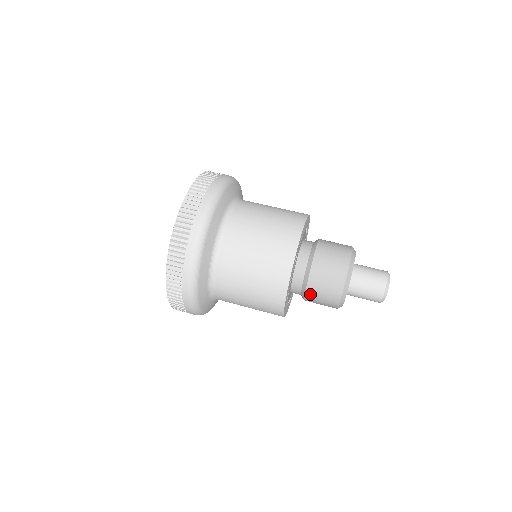
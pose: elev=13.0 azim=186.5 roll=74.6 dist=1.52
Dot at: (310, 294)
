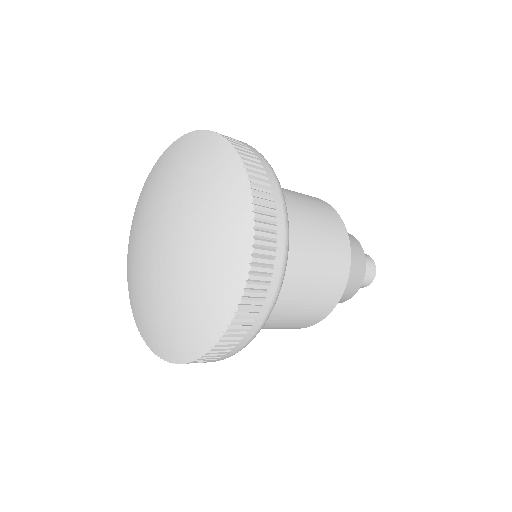
Dot at: occluded
